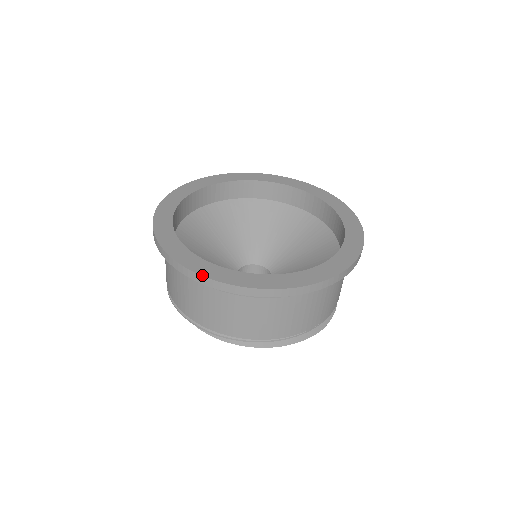
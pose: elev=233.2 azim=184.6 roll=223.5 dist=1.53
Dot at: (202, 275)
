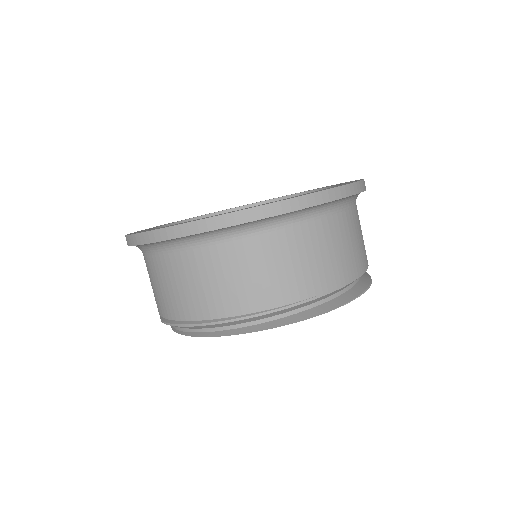
Dot at: (140, 232)
